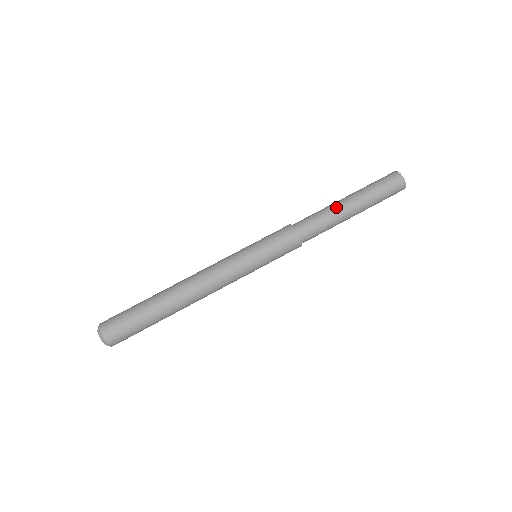
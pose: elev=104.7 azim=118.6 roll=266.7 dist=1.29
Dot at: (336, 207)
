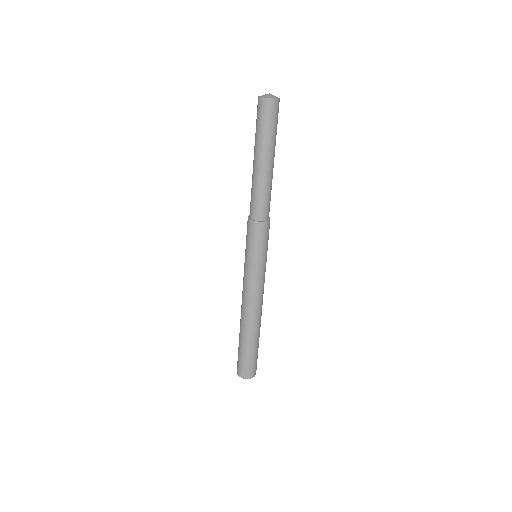
Dot at: (253, 175)
